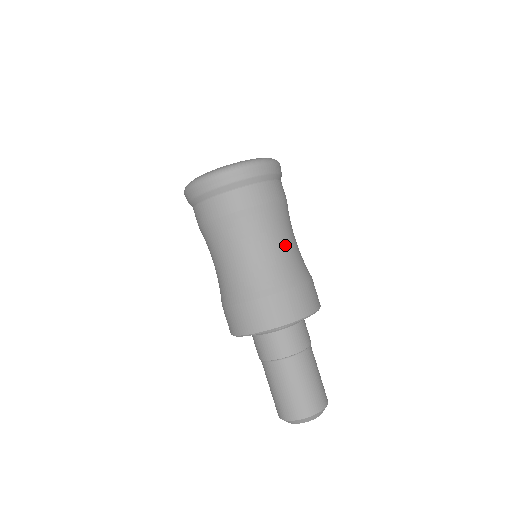
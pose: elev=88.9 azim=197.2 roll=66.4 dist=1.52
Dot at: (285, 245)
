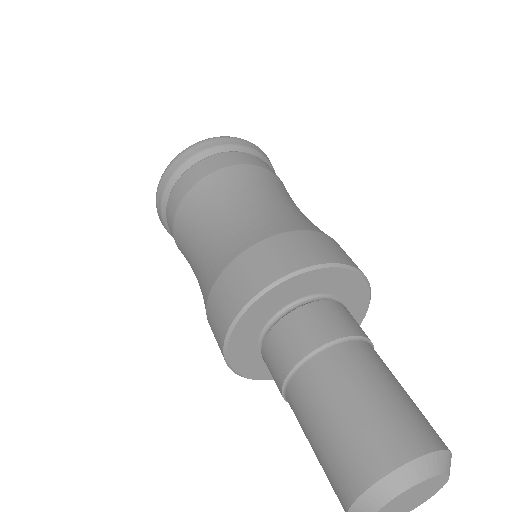
Dot at: occluded
